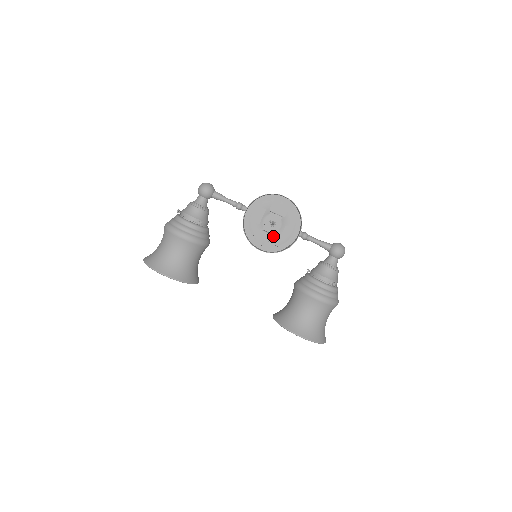
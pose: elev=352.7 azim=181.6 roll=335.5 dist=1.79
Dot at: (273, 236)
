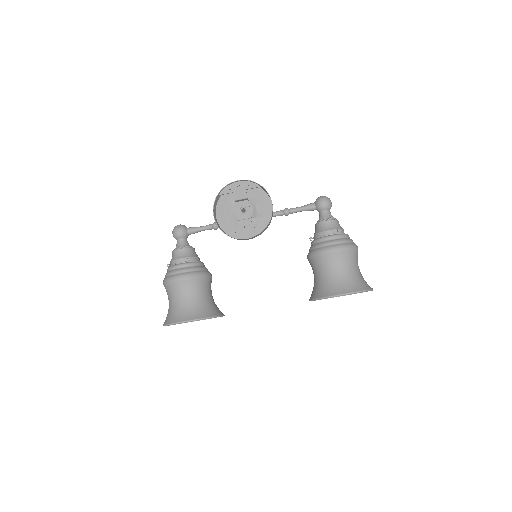
Dot at: (250, 219)
